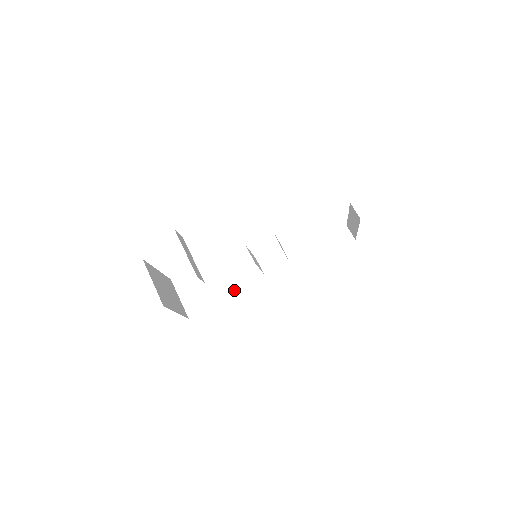
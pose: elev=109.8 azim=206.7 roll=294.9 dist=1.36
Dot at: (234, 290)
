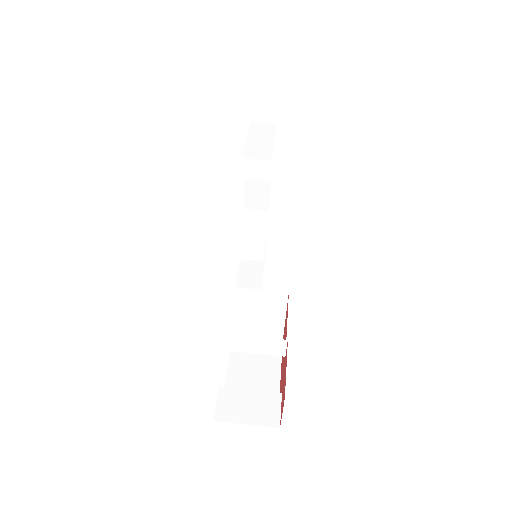
Dot at: (282, 298)
